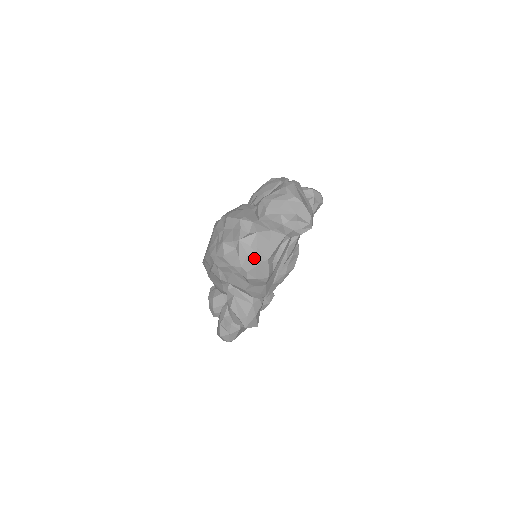
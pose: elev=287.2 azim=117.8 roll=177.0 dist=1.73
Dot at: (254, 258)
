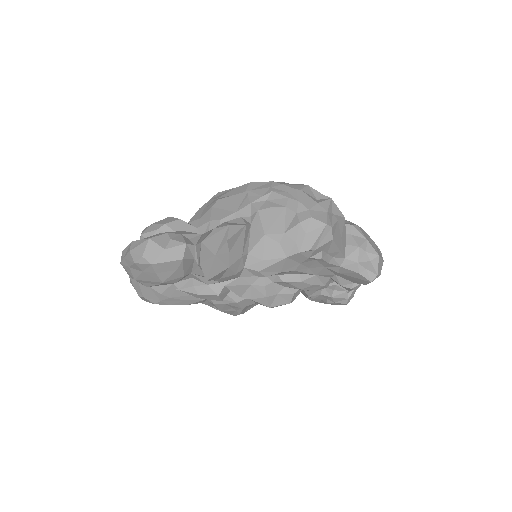
Dot at: (330, 220)
